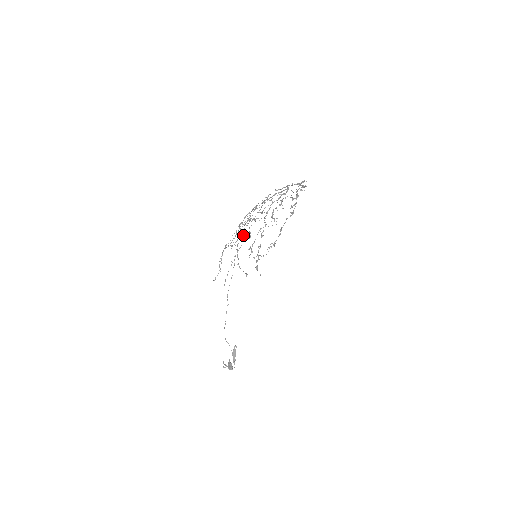
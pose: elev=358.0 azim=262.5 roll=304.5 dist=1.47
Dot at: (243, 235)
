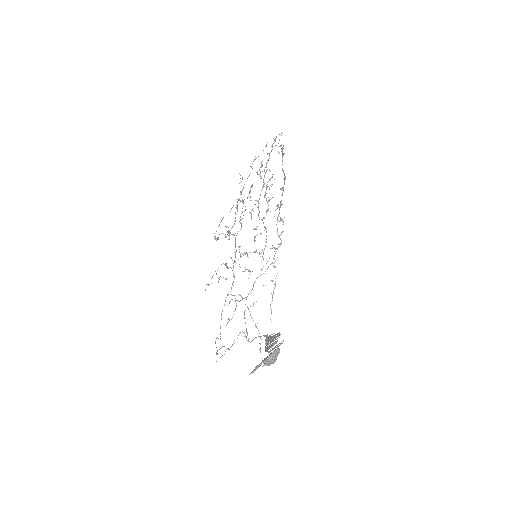
Dot at: (242, 199)
